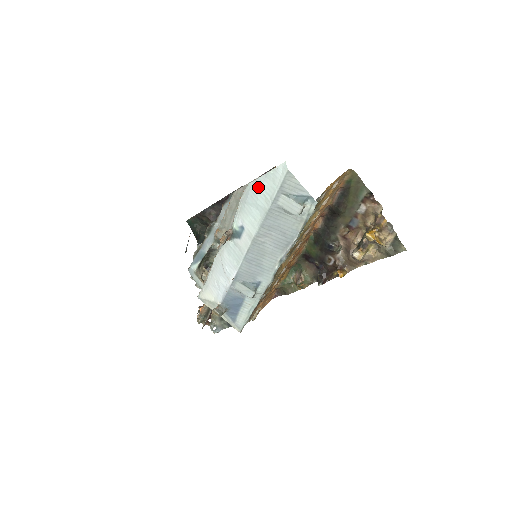
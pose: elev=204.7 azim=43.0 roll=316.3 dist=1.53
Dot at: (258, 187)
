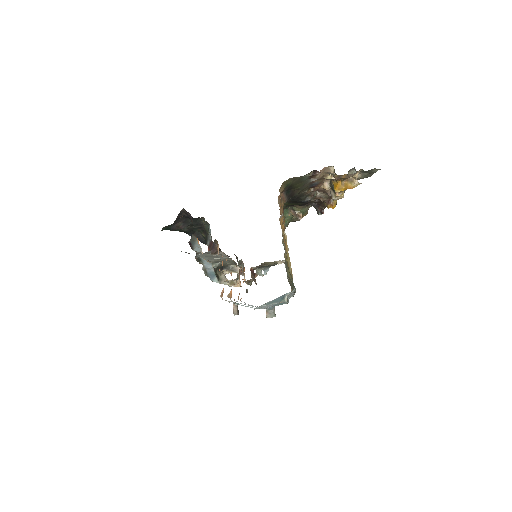
Dot at: occluded
